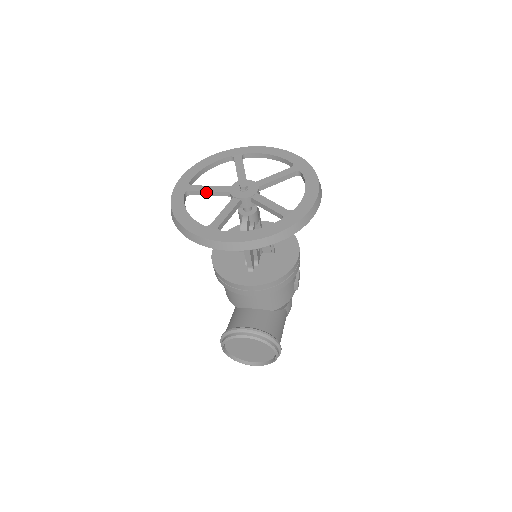
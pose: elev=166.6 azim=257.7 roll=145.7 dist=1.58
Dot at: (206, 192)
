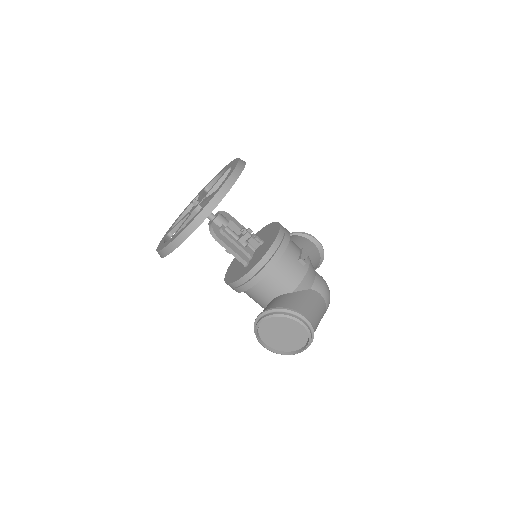
Dot at: (178, 225)
